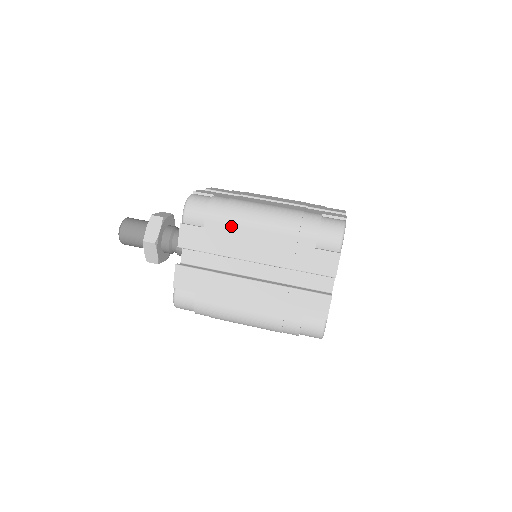
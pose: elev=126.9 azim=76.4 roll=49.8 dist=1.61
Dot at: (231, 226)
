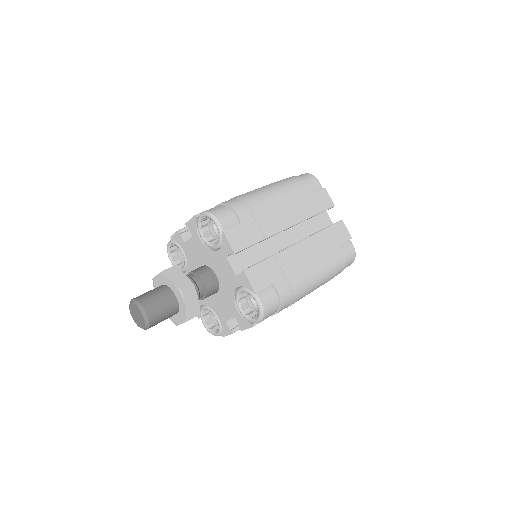
Dot at: (258, 209)
